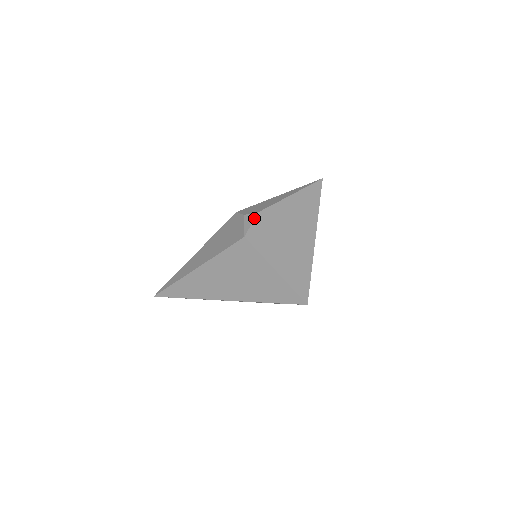
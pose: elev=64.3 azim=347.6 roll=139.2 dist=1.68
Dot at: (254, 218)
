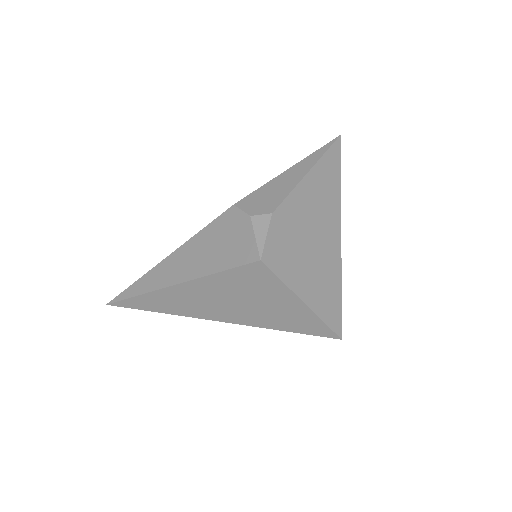
Dot at: (269, 224)
